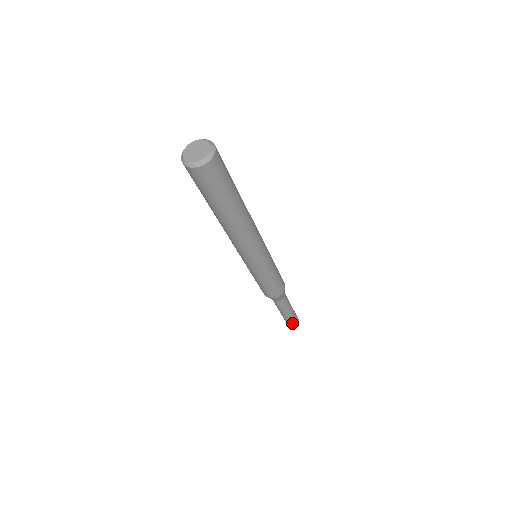
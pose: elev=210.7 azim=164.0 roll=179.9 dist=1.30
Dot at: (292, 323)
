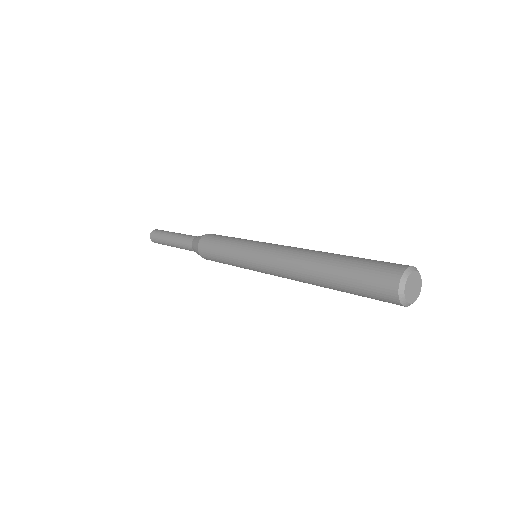
Dot at: occluded
